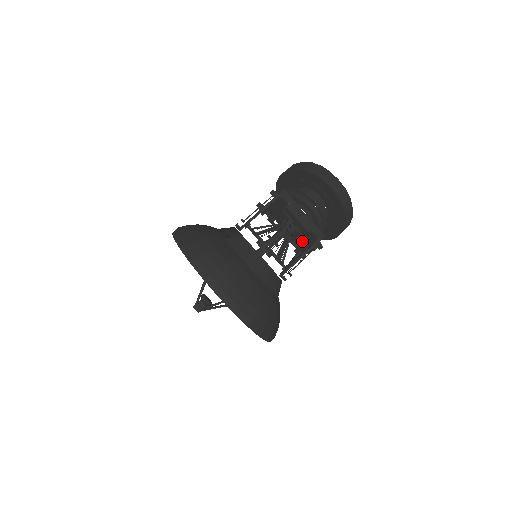
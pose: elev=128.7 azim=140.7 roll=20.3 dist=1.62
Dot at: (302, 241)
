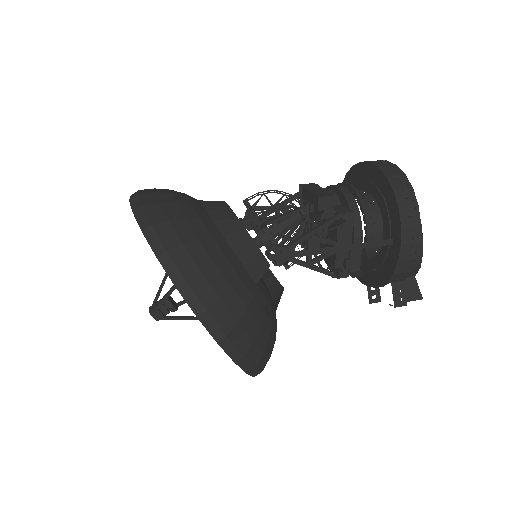
Dot at: occluded
